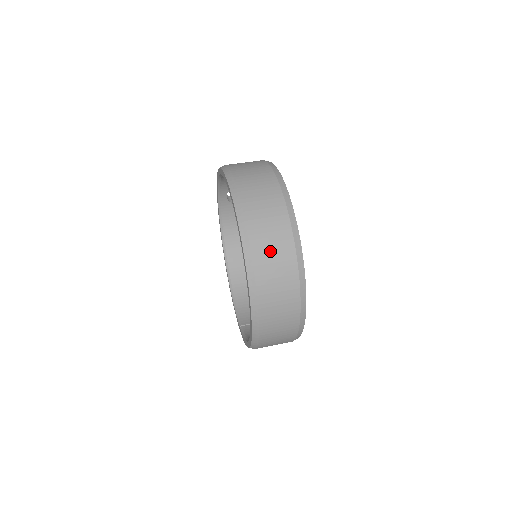
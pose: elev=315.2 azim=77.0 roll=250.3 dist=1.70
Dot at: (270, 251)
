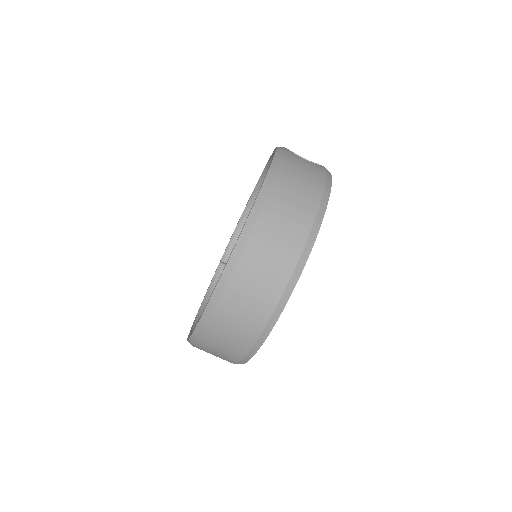
Dot at: (221, 342)
